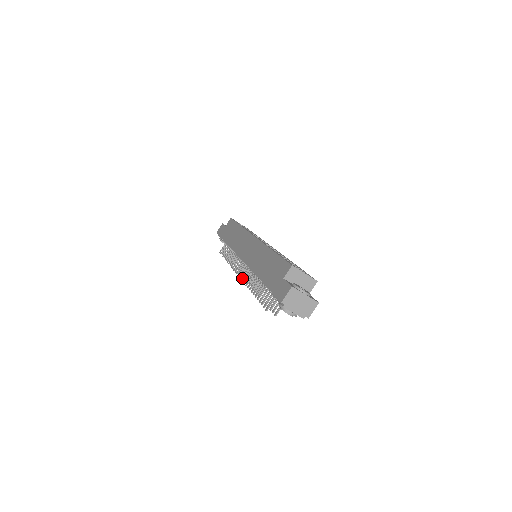
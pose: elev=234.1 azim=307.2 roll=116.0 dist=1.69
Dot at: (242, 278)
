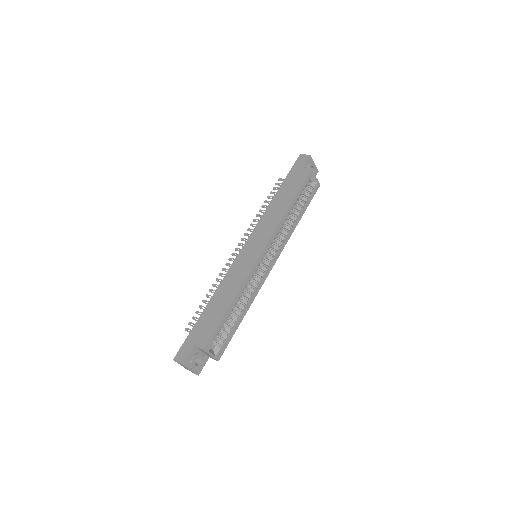
Dot at: (229, 260)
